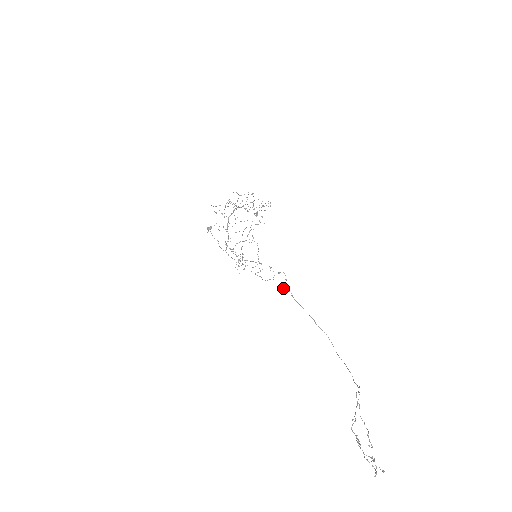
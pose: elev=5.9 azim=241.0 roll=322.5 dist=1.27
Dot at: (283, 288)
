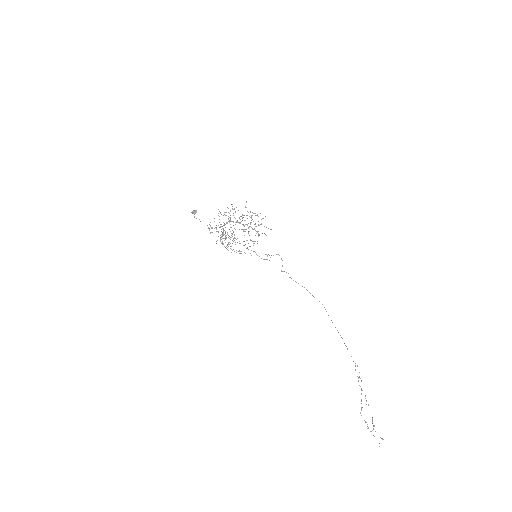
Dot at: occluded
